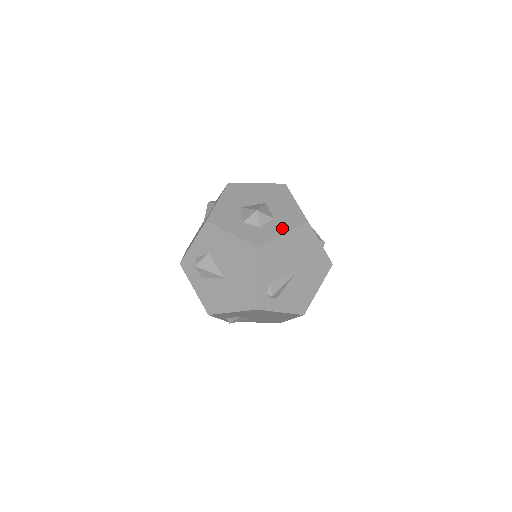
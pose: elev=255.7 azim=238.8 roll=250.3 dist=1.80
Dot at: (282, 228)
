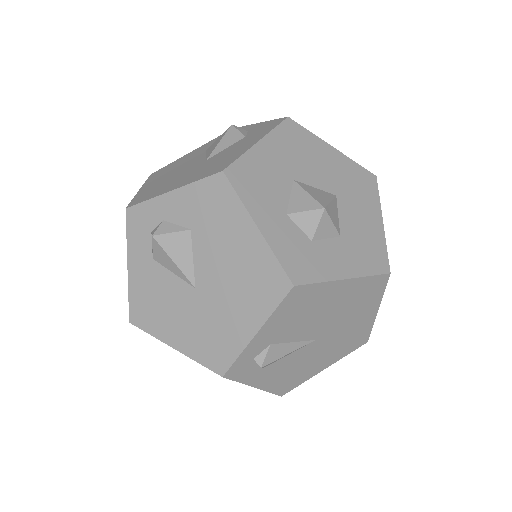
Dot at: (347, 265)
